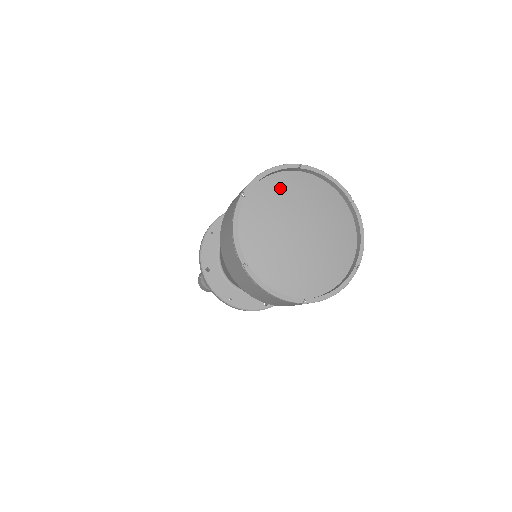
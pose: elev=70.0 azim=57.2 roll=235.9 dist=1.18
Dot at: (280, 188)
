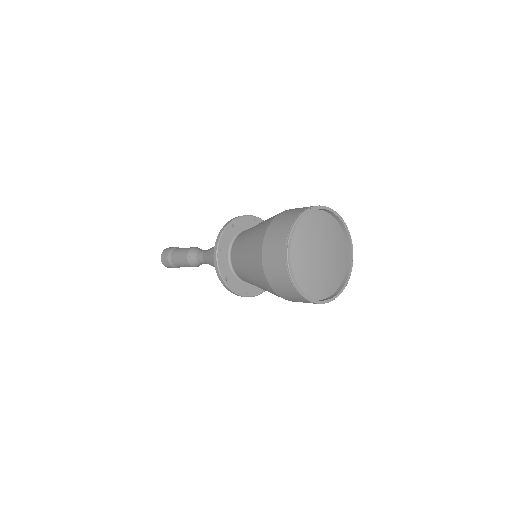
Dot at: (303, 229)
